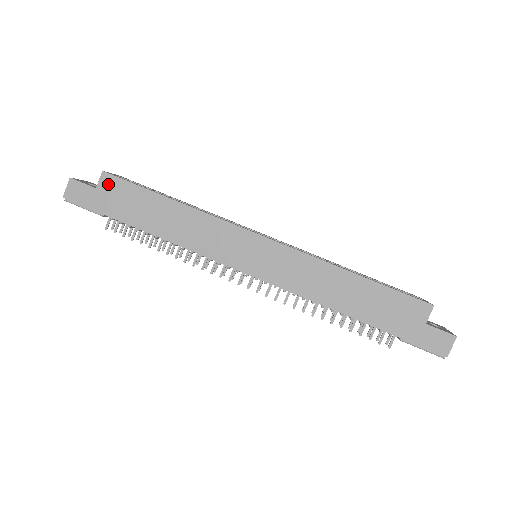
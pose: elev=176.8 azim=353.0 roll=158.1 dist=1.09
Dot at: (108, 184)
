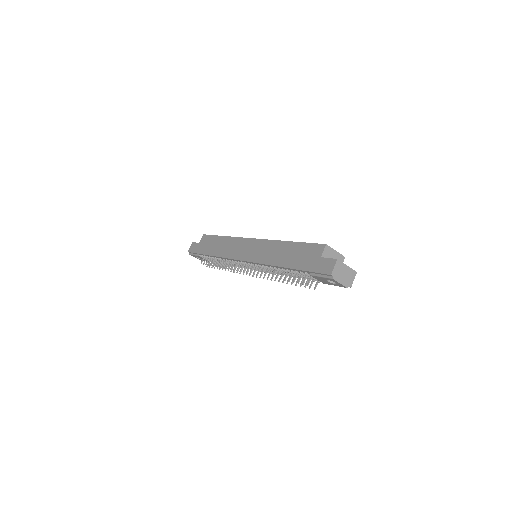
Dot at: (203, 239)
